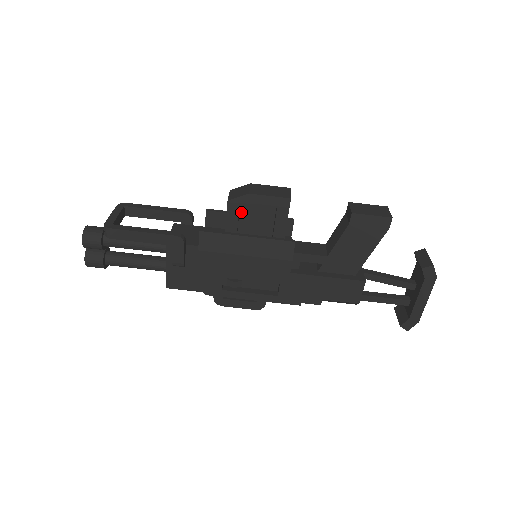
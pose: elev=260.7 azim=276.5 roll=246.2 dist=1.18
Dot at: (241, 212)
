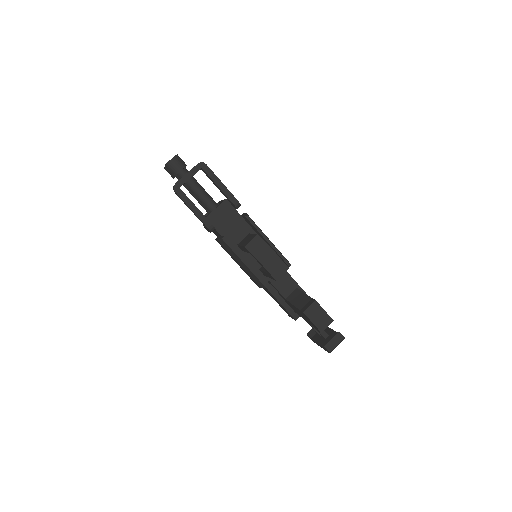
Dot at: occluded
